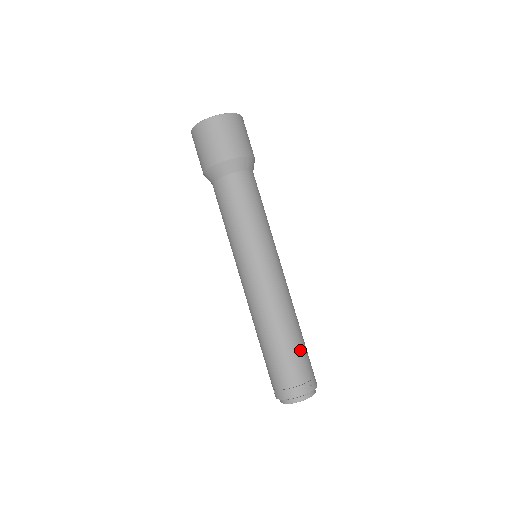
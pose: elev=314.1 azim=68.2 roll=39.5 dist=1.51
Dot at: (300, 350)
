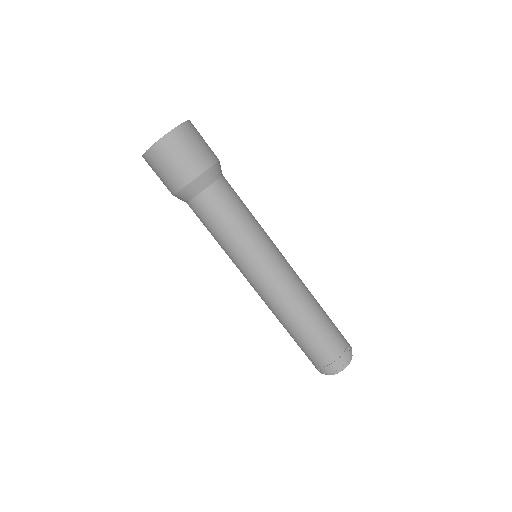
Dot at: (330, 324)
